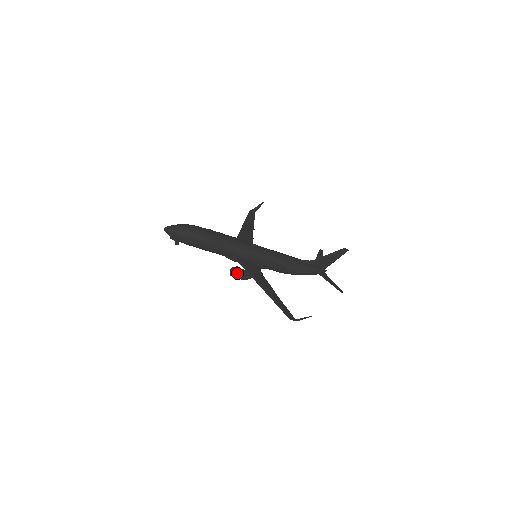
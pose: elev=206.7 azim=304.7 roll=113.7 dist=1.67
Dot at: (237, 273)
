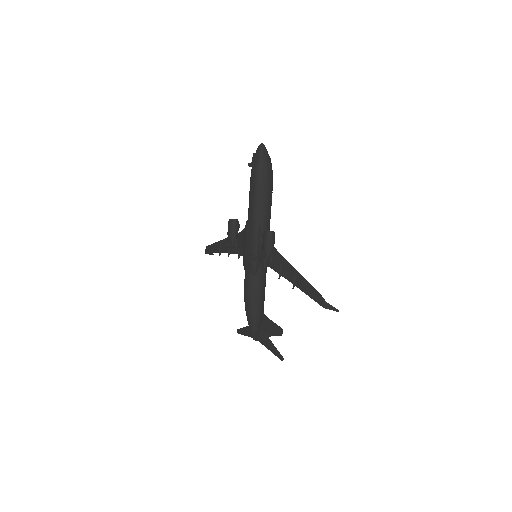
Dot at: occluded
